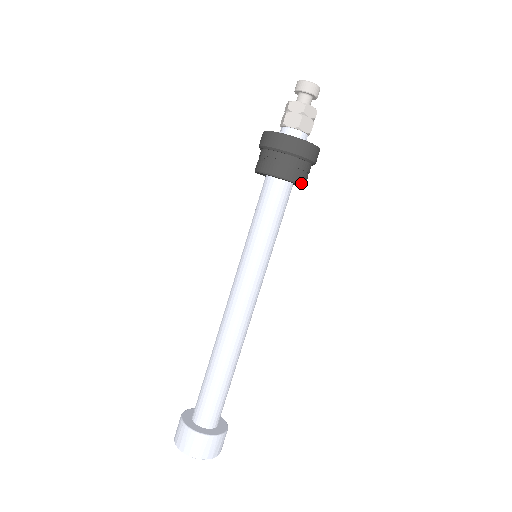
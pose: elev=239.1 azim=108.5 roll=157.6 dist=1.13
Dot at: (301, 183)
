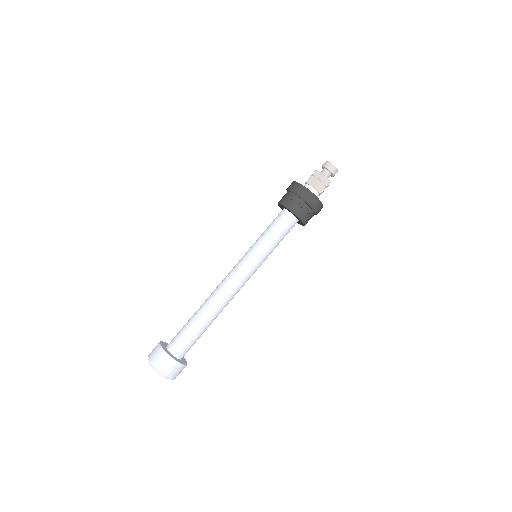
Dot at: (302, 220)
